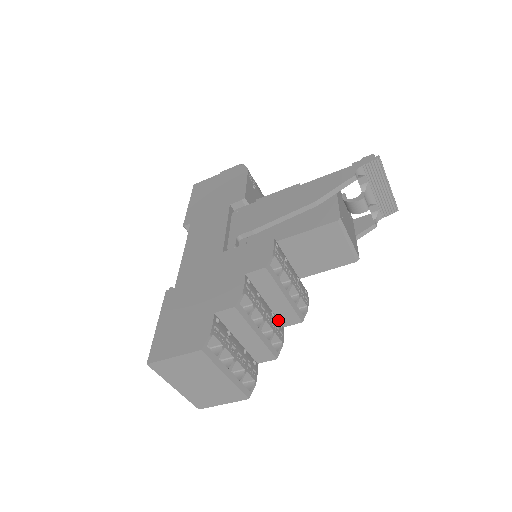
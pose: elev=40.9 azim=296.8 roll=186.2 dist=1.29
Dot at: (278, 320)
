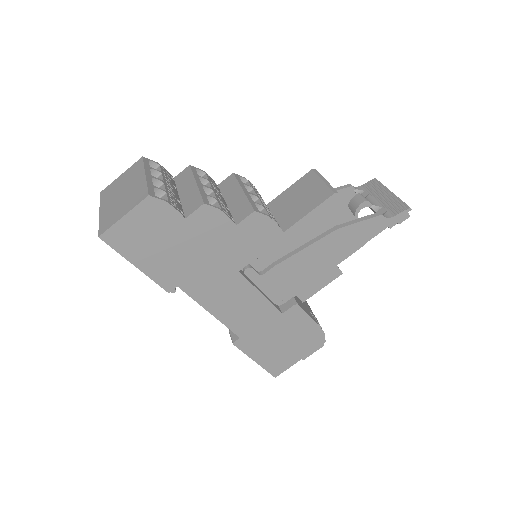
Dot at: (232, 218)
